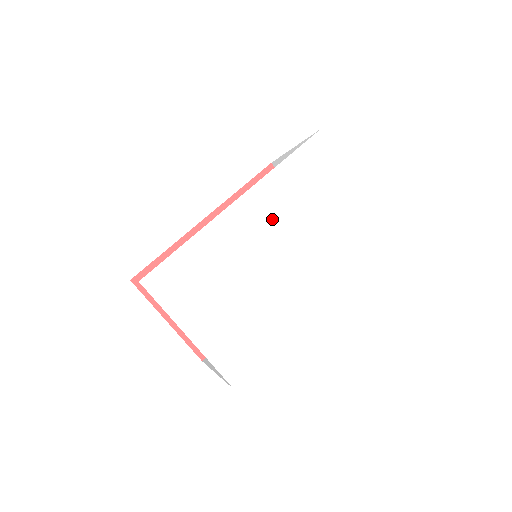
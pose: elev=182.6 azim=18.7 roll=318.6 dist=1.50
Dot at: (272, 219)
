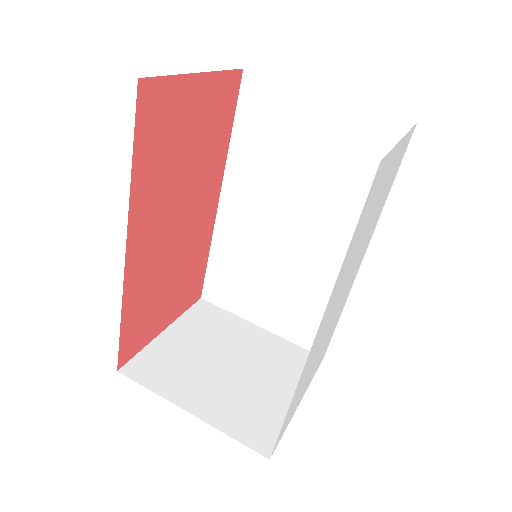
Dot at: (337, 296)
